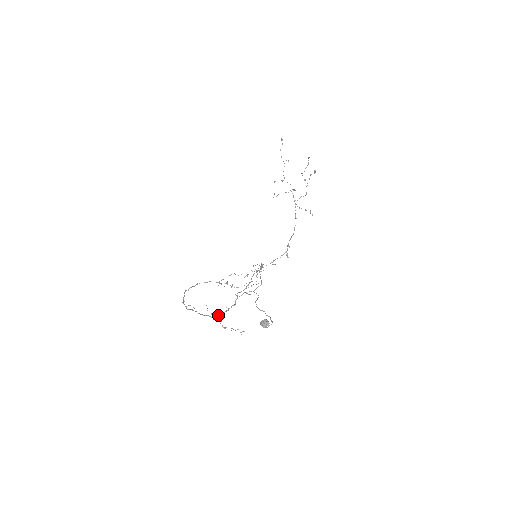
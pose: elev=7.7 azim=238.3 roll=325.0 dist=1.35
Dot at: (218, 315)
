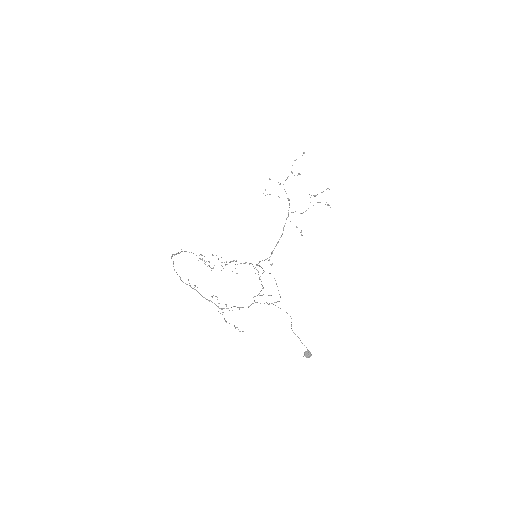
Dot at: (227, 308)
